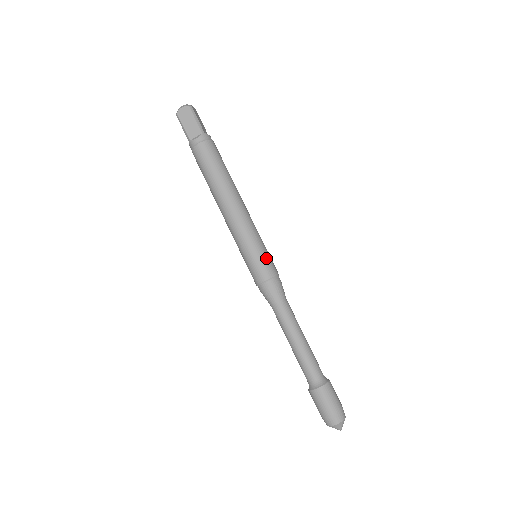
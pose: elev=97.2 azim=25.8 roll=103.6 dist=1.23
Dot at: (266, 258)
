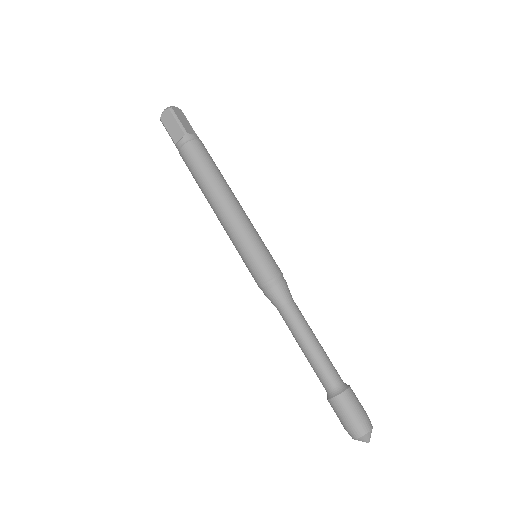
Dot at: (263, 258)
